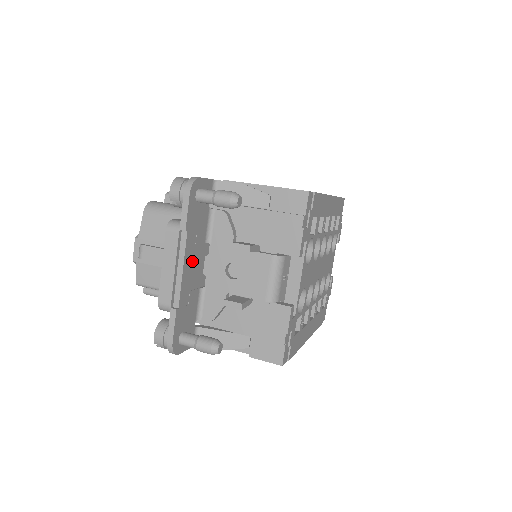
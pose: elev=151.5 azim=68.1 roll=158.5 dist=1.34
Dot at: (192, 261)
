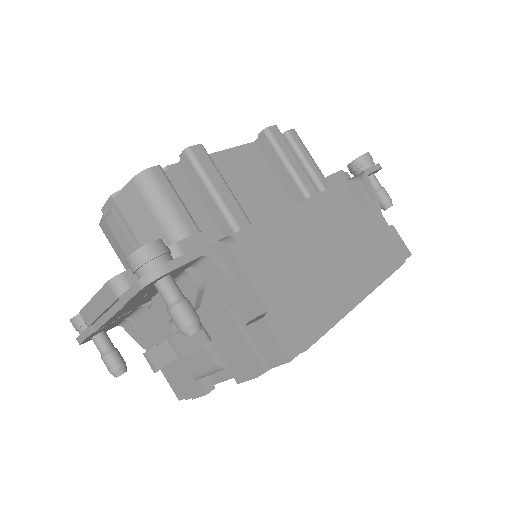
Dot at: (132, 306)
